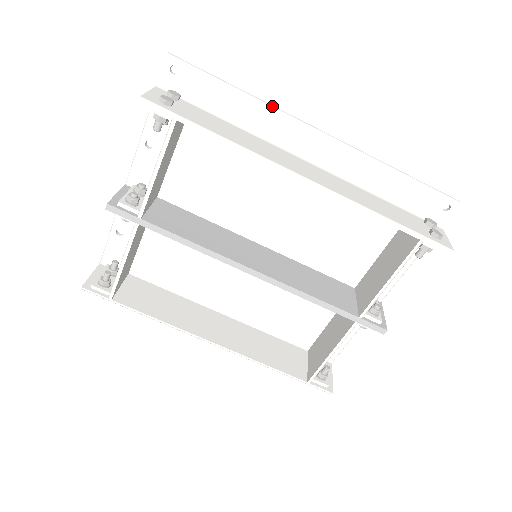
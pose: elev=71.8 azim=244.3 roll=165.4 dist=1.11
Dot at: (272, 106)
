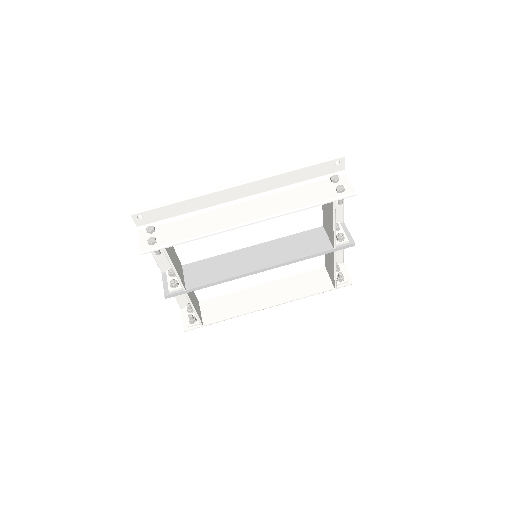
Dot at: (202, 194)
